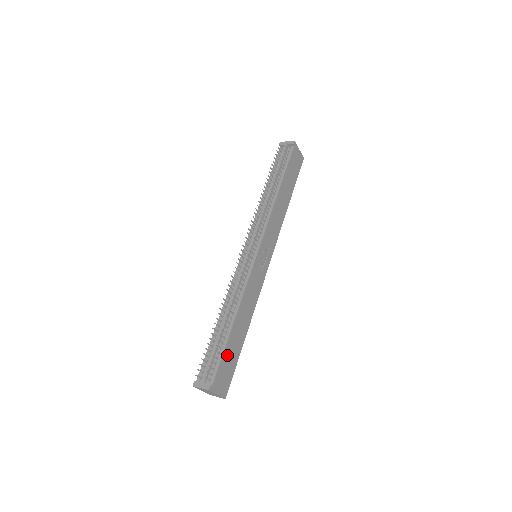
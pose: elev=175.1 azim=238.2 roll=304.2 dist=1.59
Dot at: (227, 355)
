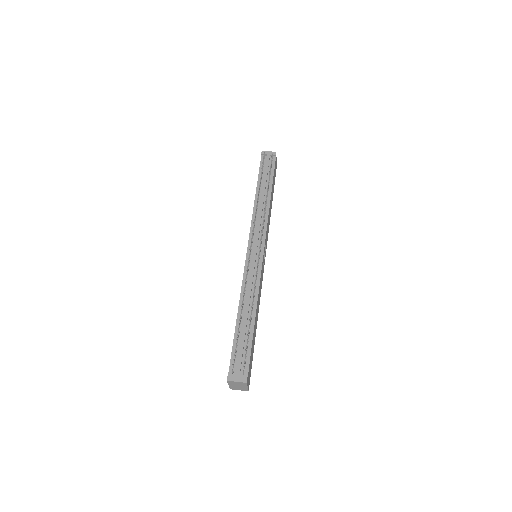
Dot at: (252, 349)
